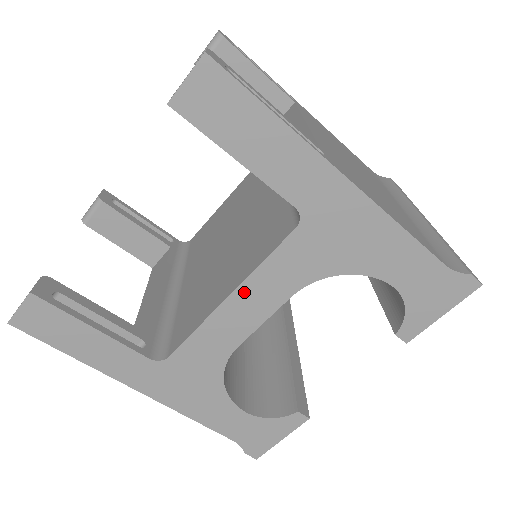
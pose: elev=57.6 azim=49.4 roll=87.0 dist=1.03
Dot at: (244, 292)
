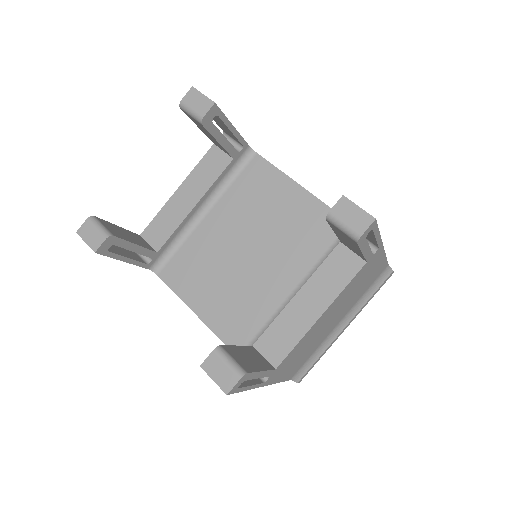
Dot at: (204, 321)
